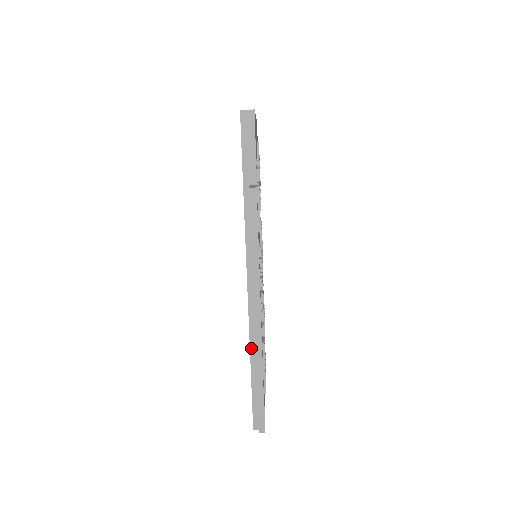
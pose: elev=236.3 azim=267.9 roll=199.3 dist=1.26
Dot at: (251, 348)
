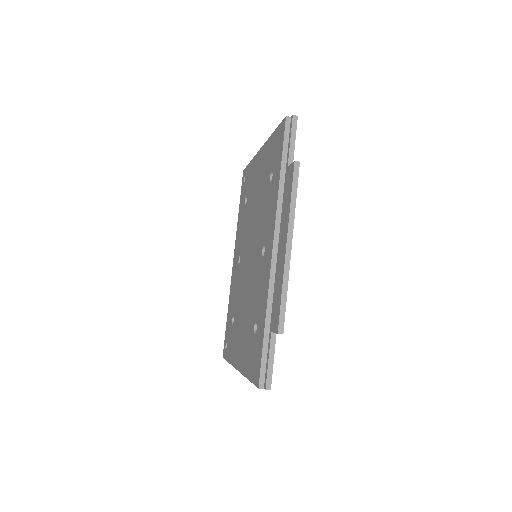
Dot at: (268, 305)
